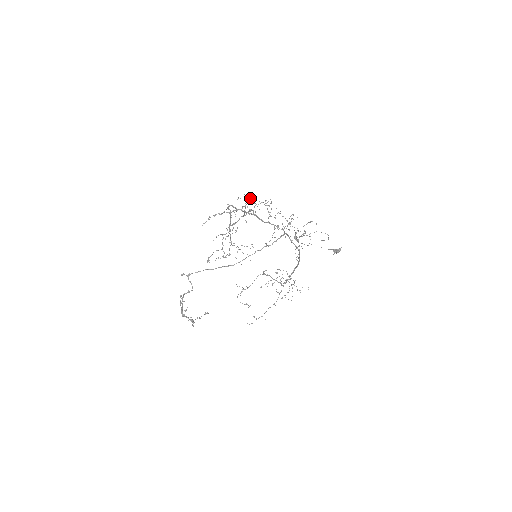
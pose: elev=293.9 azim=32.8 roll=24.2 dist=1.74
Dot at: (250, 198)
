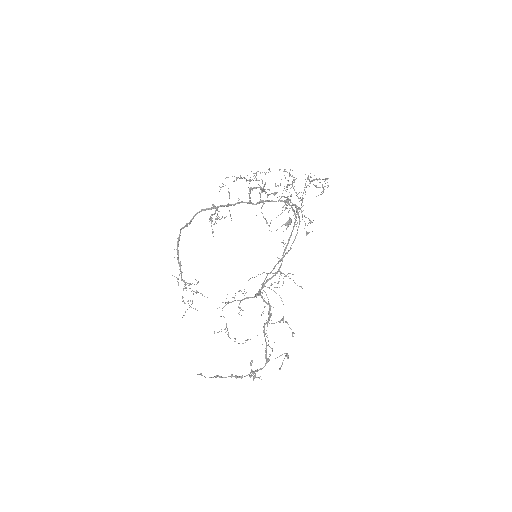
Dot at: (239, 178)
